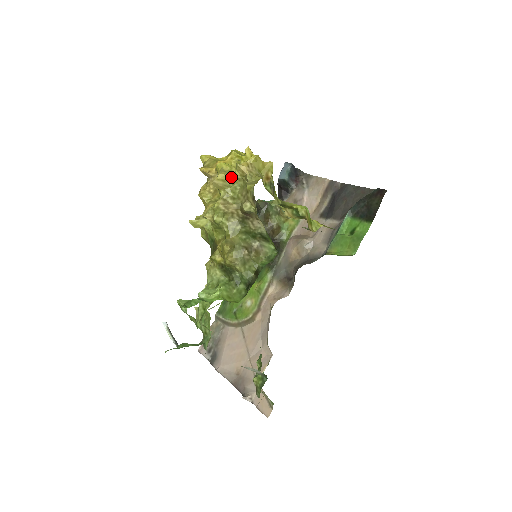
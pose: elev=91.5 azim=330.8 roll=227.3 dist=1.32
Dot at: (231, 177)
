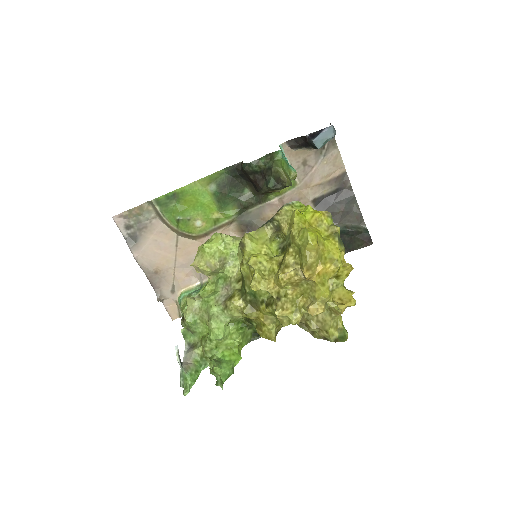
Dot at: (325, 310)
